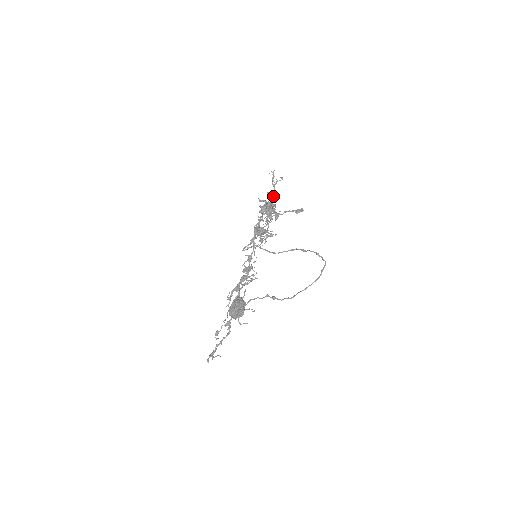
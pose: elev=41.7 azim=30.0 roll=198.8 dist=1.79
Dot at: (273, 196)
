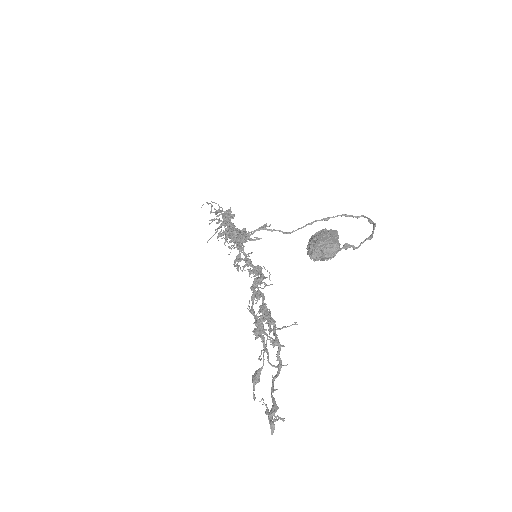
Dot at: (229, 210)
